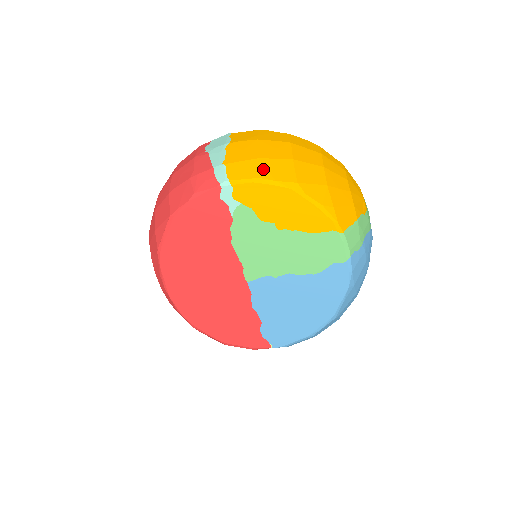
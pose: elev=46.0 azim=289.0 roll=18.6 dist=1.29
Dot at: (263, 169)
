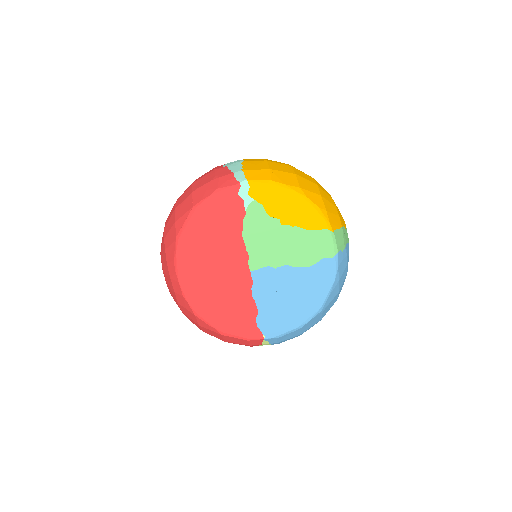
Dot at: (274, 176)
